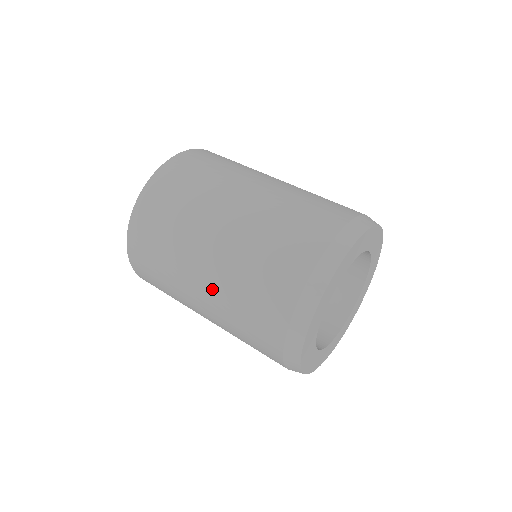
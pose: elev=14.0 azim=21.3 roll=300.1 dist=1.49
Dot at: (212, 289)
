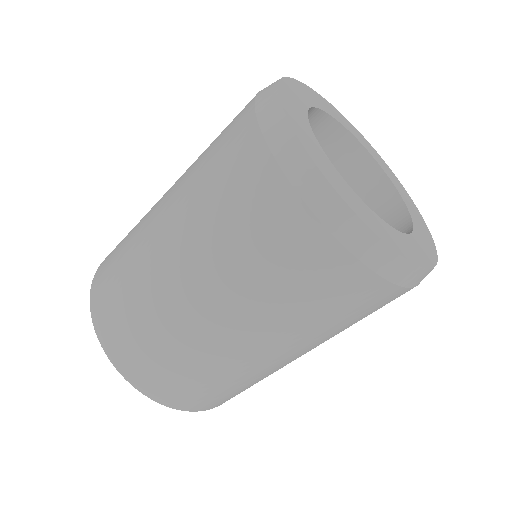
Dot at: (206, 281)
